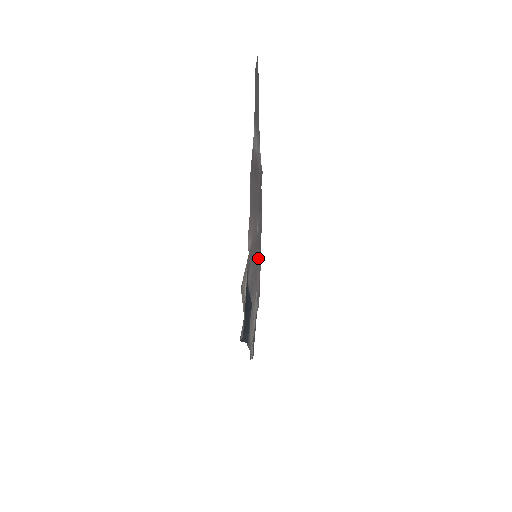
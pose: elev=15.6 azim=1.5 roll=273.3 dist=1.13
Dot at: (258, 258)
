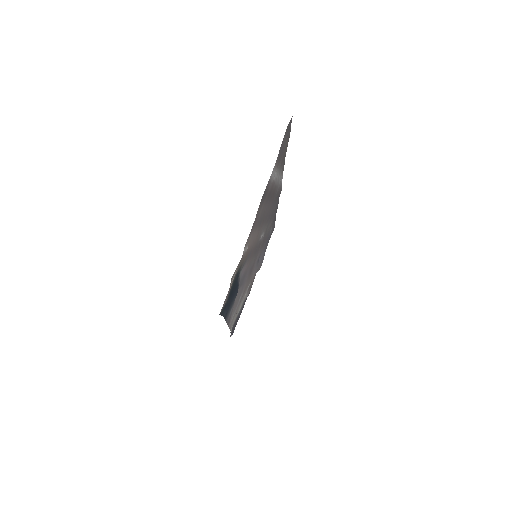
Dot at: (261, 257)
